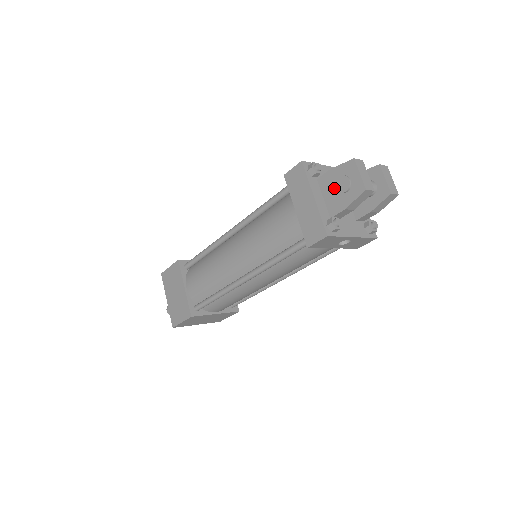
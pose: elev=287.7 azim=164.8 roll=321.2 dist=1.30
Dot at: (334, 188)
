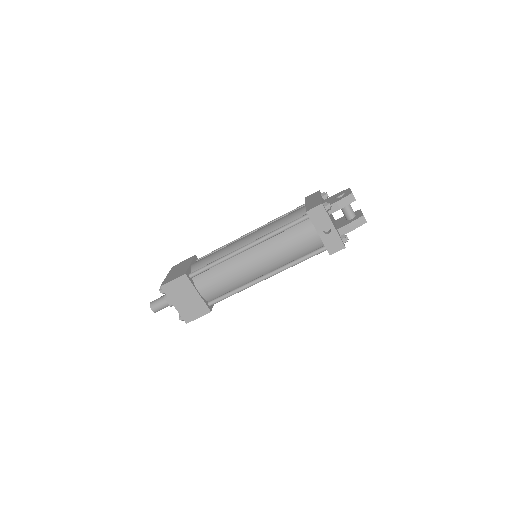
Dot at: (333, 199)
